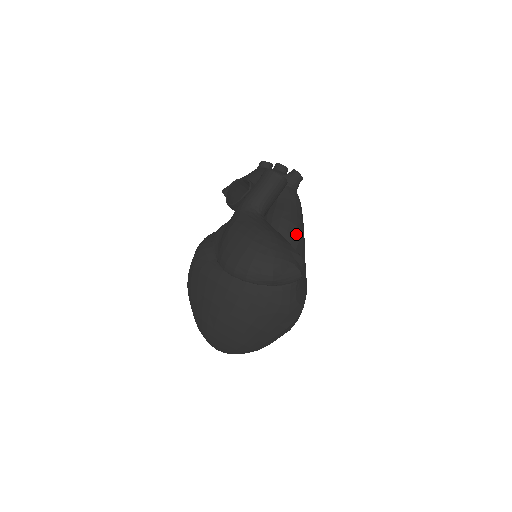
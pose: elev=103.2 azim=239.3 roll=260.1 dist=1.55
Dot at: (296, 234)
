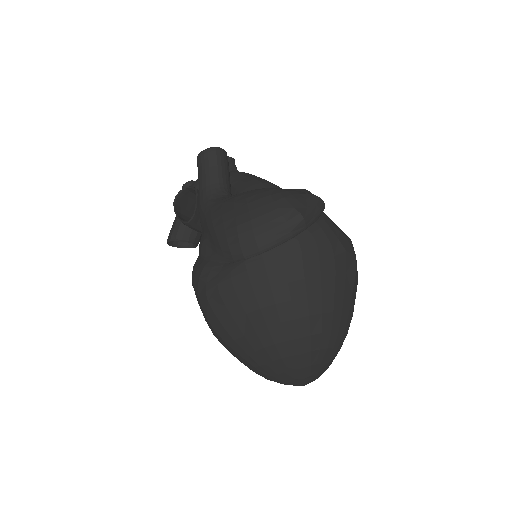
Dot at: occluded
